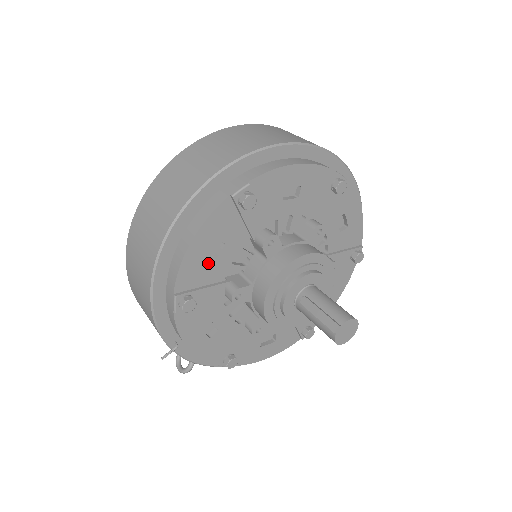
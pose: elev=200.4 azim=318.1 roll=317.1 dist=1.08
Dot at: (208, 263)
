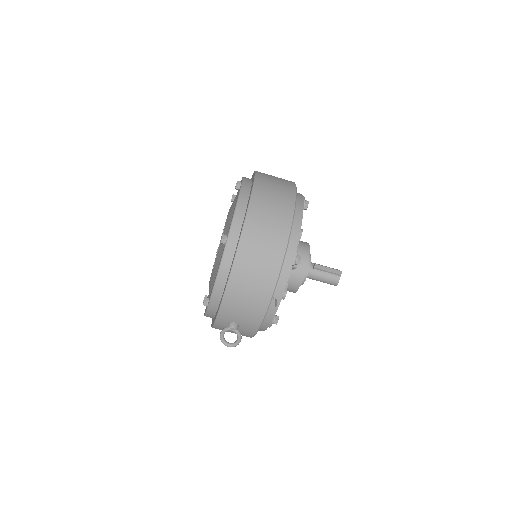
Dot at: occluded
